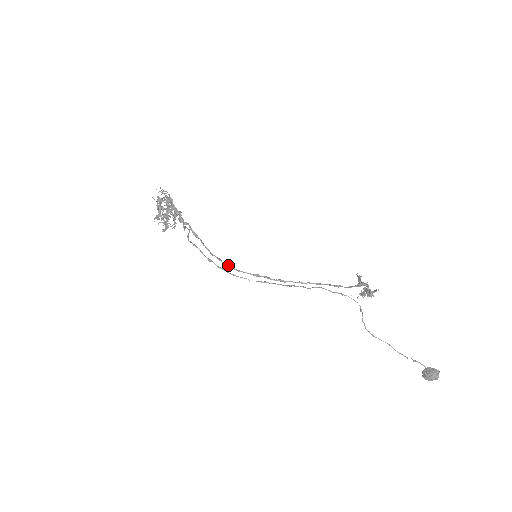
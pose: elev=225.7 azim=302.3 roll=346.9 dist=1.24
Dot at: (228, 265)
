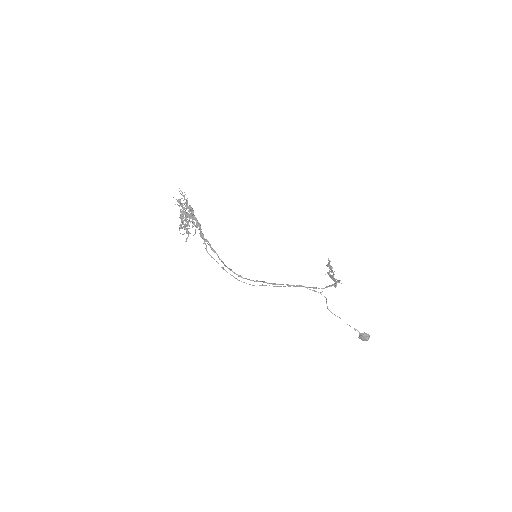
Dot at: (237, 274)
